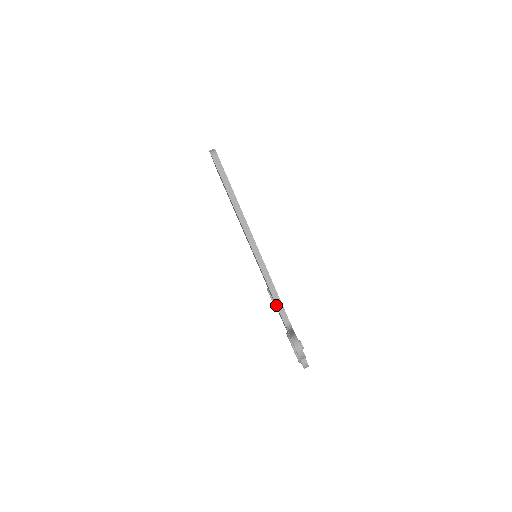
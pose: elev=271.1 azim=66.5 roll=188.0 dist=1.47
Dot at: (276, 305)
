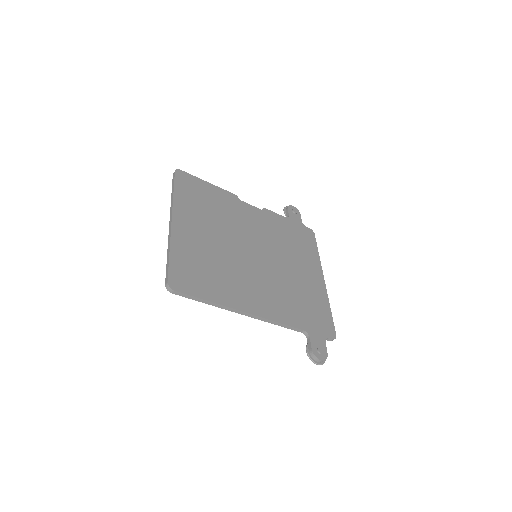
Dot at: occluded
